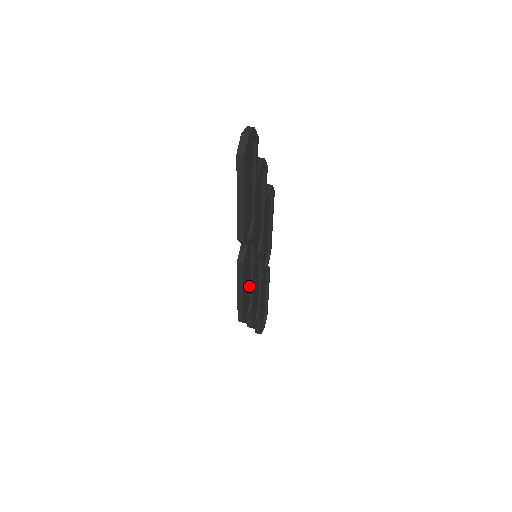
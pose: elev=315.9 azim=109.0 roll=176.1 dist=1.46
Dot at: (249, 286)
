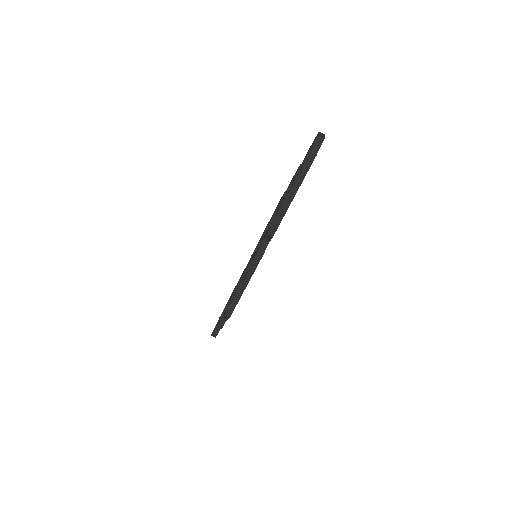
Dot at: occluded
